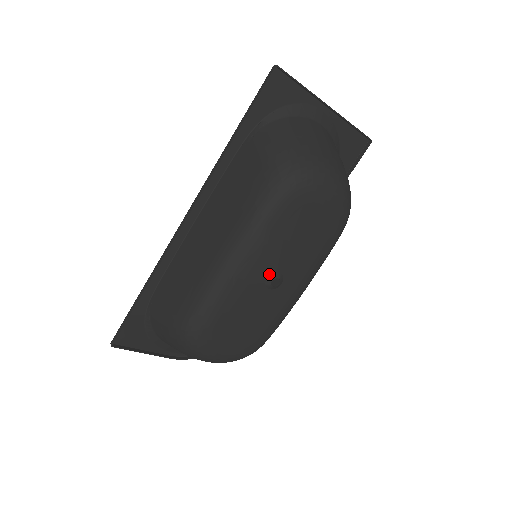
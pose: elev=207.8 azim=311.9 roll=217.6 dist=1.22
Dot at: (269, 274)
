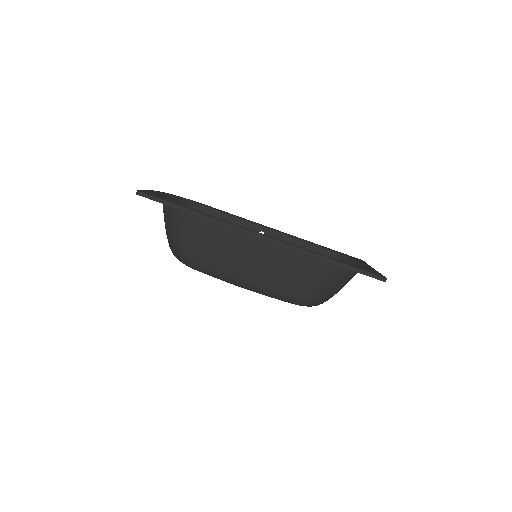
Dot at: occluded
